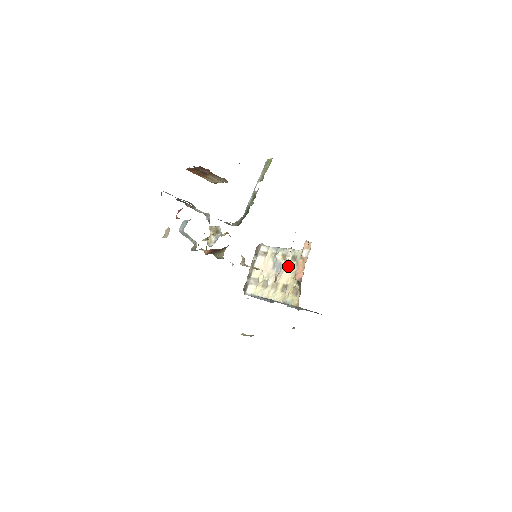
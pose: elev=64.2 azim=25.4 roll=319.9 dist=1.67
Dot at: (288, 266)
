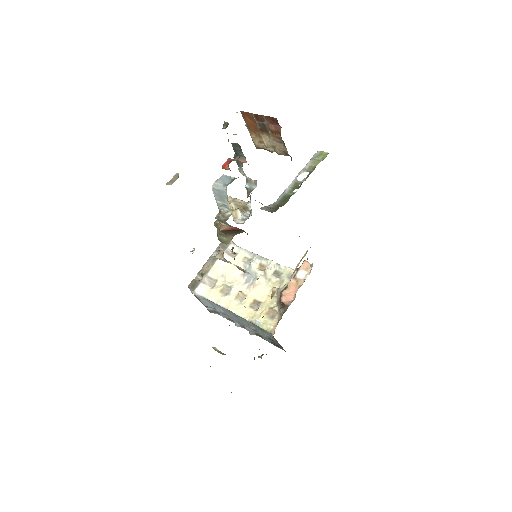
Dot at: (267, 280)
